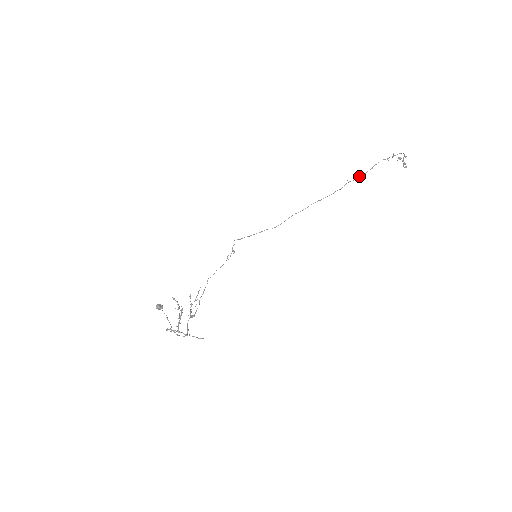
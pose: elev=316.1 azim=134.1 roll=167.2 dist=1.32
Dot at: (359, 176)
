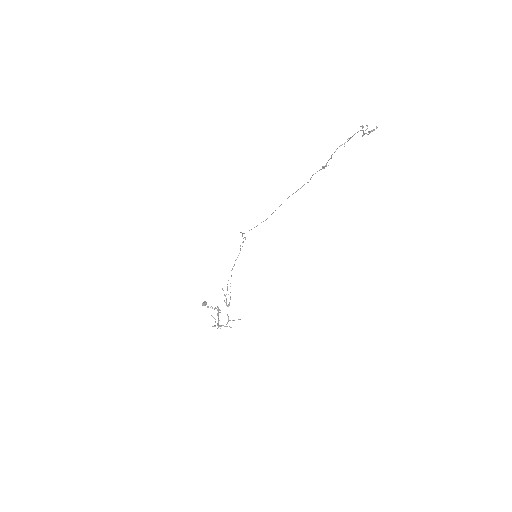
Dot at: occluded
